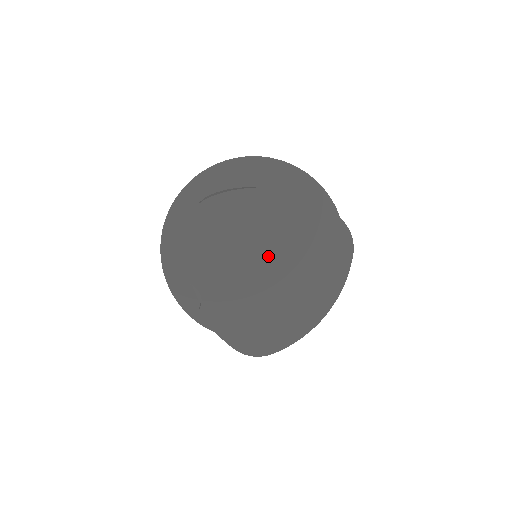
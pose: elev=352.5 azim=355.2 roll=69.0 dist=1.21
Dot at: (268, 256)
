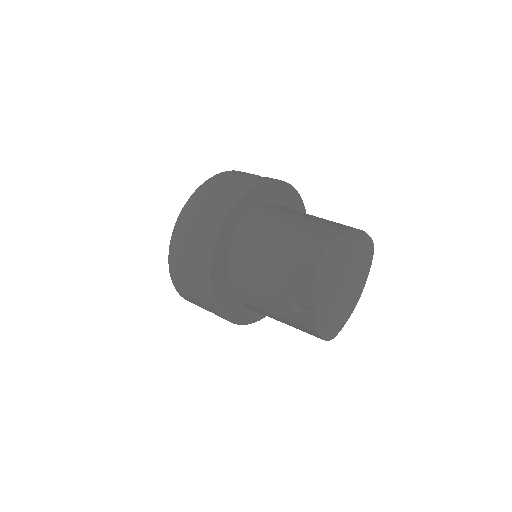
Dot at: (345, 274)
